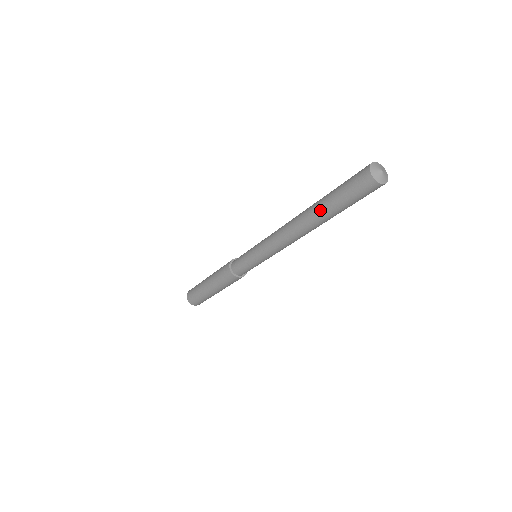
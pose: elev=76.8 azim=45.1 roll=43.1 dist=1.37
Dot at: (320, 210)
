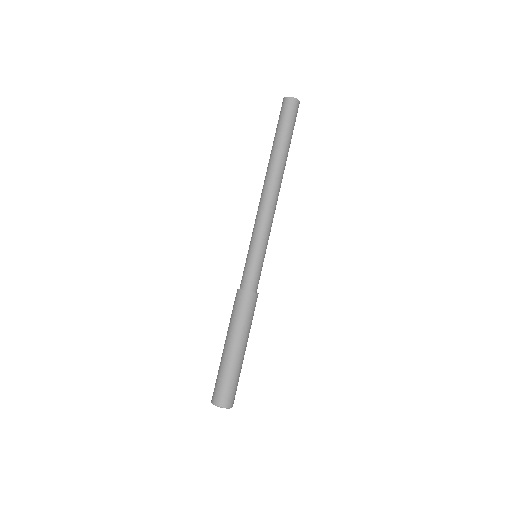
Dot at: (276, 148)
